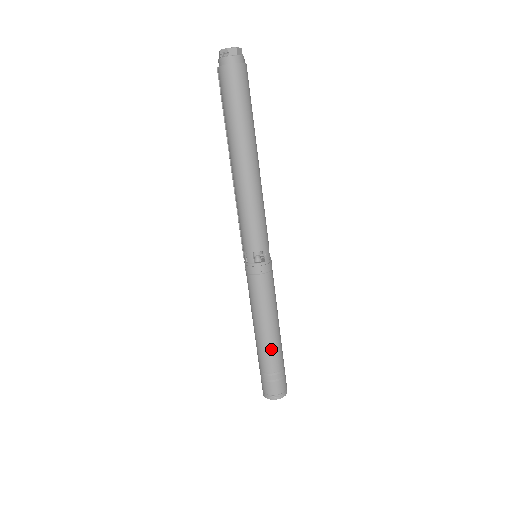
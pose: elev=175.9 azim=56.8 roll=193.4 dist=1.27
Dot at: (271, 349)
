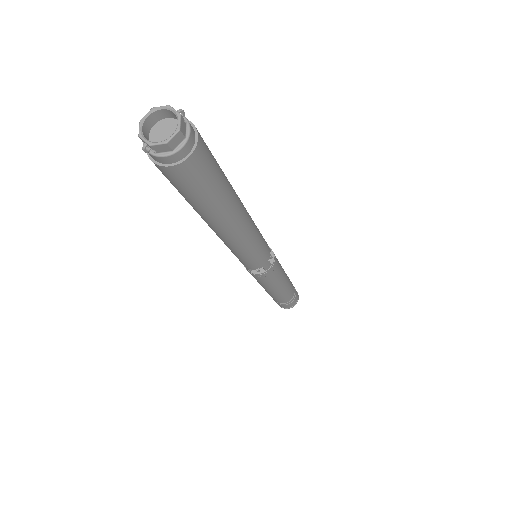
Dot at: (277, 298)
